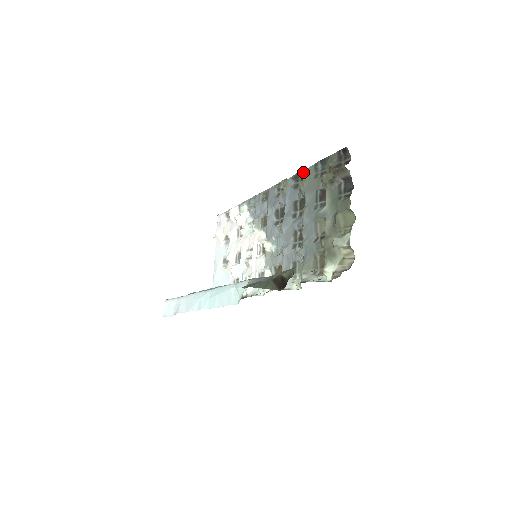
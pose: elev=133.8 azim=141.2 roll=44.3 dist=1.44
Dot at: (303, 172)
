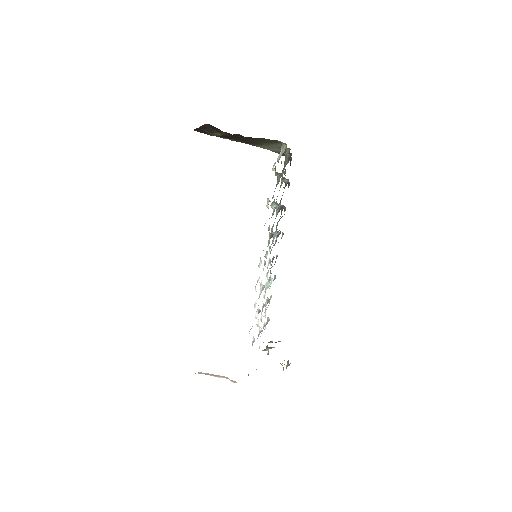
Dot at: occluded
